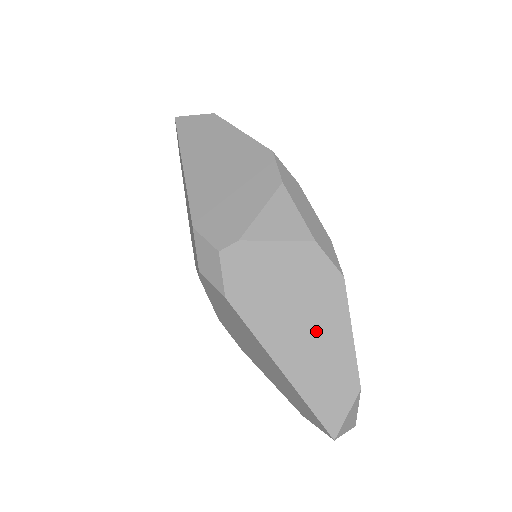
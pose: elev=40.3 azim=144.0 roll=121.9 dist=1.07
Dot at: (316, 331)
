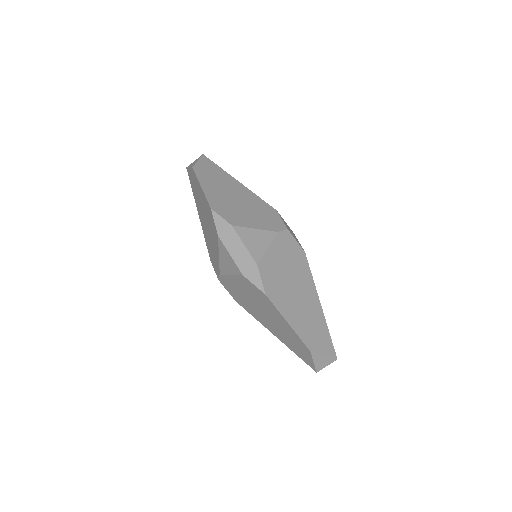
Dot at: (275, 321)
